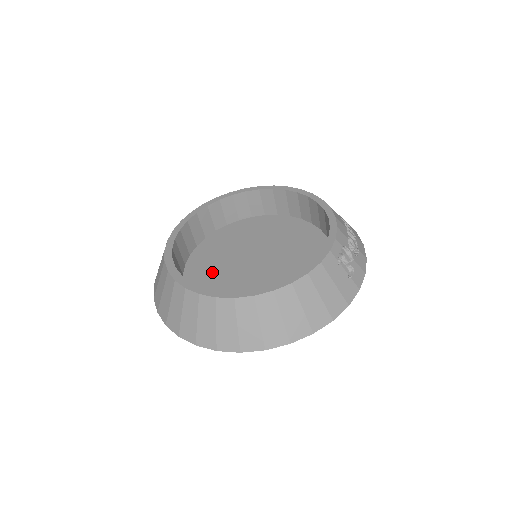
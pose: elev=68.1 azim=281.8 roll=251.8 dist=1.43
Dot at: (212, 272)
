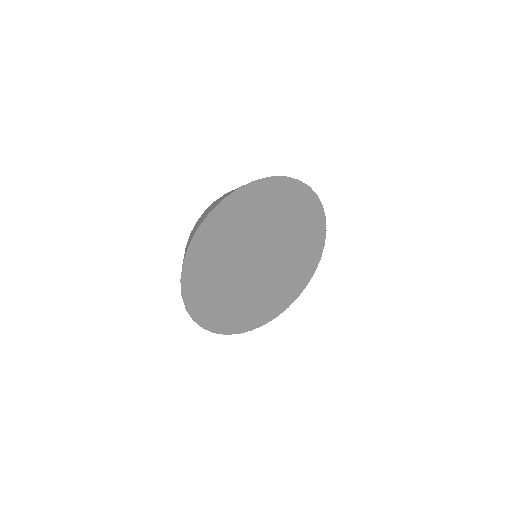
Dot at: occluded
